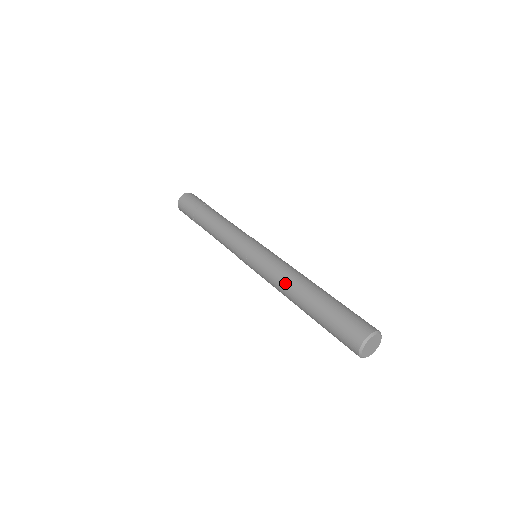
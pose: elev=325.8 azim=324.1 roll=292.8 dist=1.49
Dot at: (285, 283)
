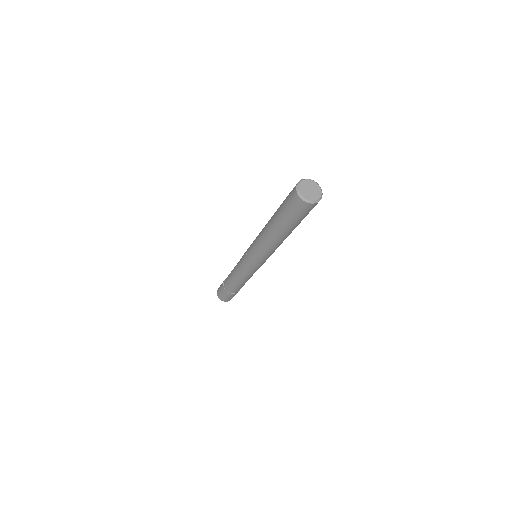
Dot at: (262, 233)
